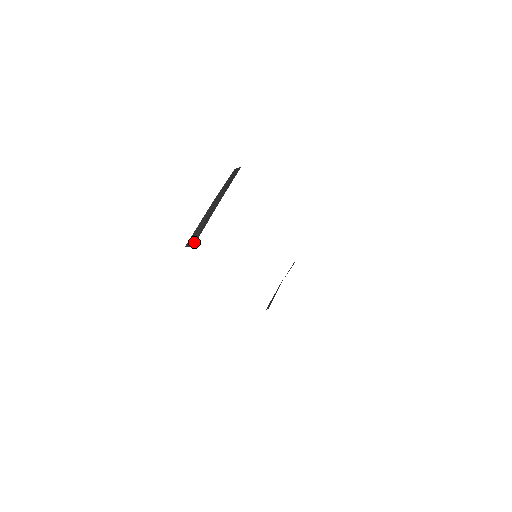
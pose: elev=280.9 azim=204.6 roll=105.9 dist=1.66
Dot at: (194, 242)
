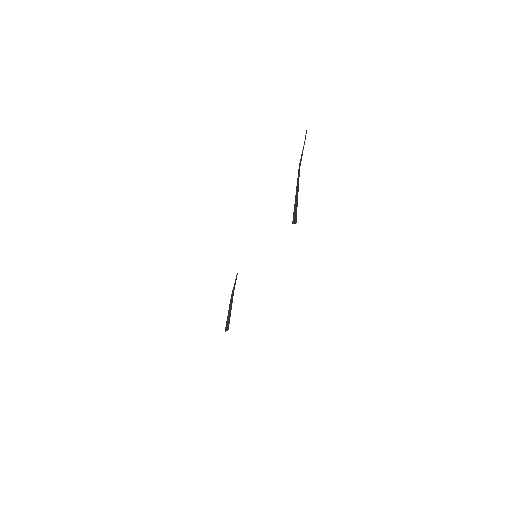
Dot at: (296, 218)
